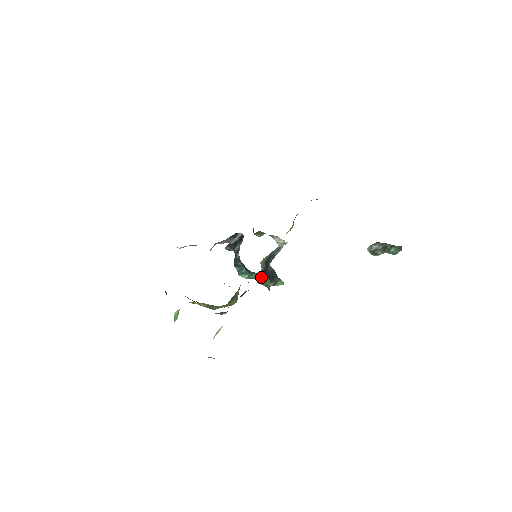
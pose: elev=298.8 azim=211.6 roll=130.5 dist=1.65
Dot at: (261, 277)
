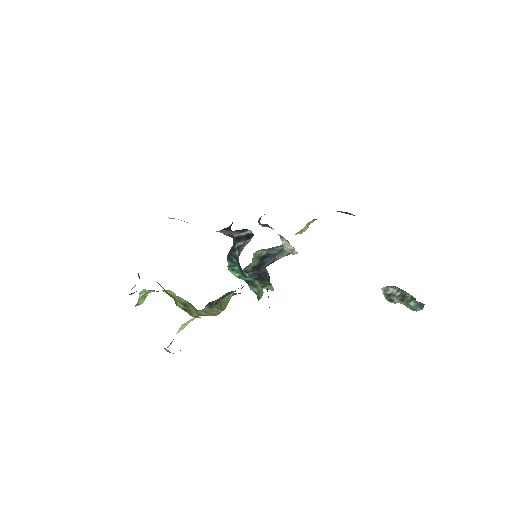
Dot at: (254, 283)
